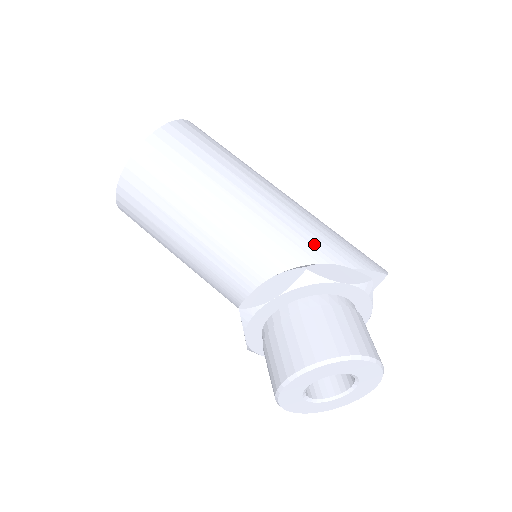
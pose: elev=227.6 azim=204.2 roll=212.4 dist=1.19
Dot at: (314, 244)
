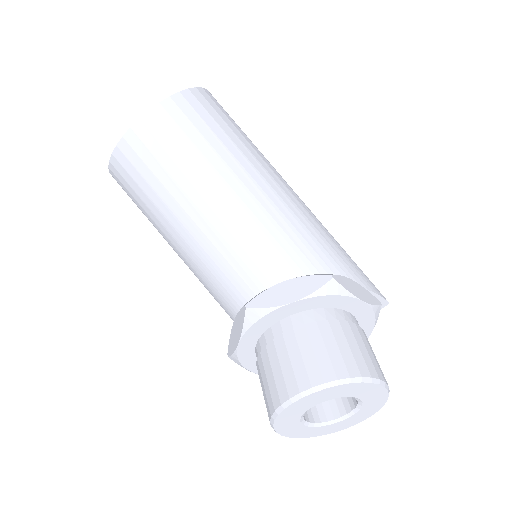
Dot at: (332, 255)
